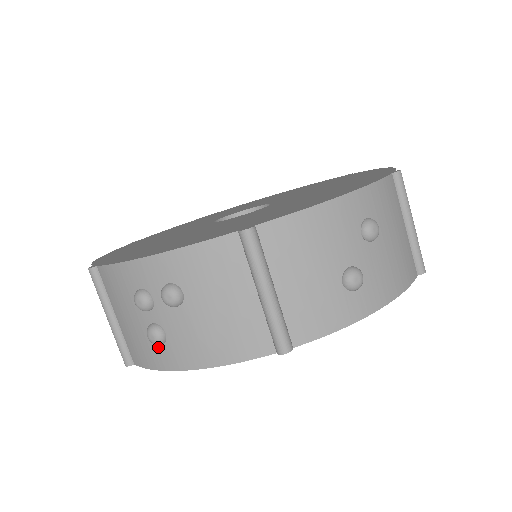
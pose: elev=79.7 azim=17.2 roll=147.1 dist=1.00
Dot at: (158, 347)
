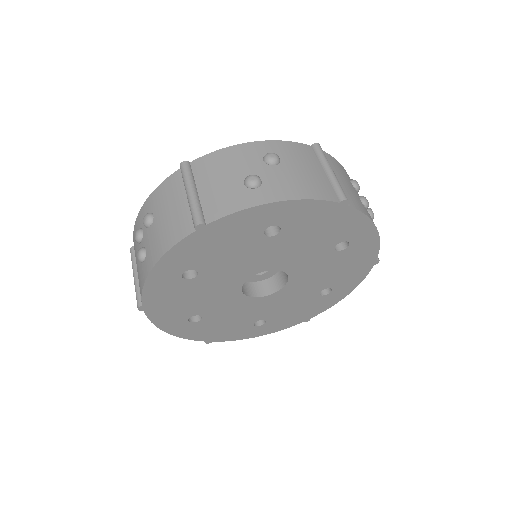
Dot at: (143, 265)
